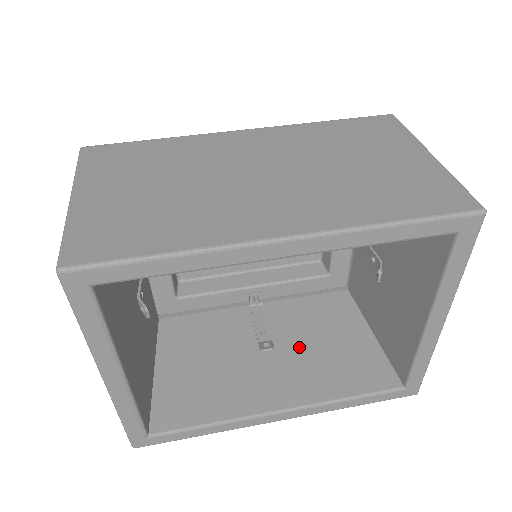
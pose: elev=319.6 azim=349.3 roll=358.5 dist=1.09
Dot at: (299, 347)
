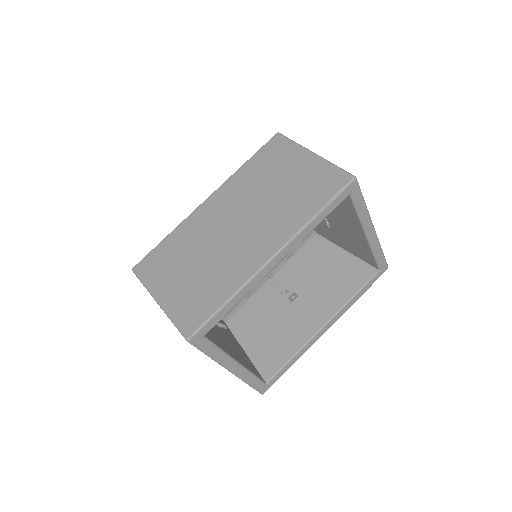
Dot at: (311, 286)
